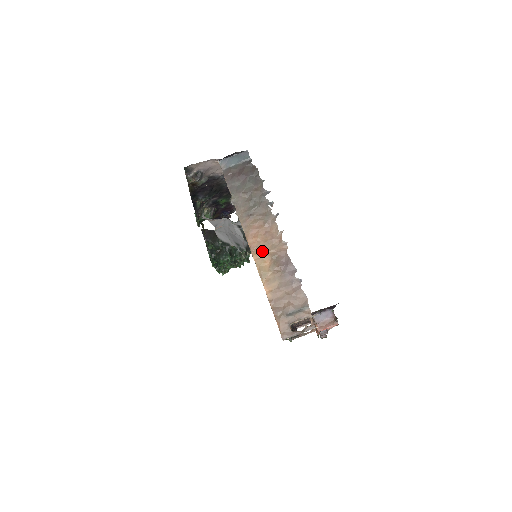
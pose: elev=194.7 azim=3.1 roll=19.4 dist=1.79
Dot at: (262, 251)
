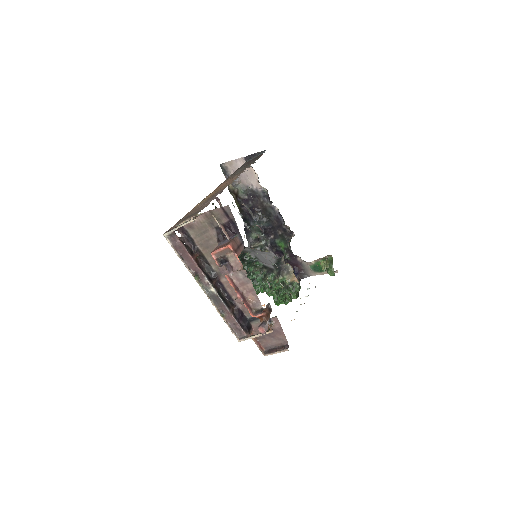
Dot at: (215, 191)
